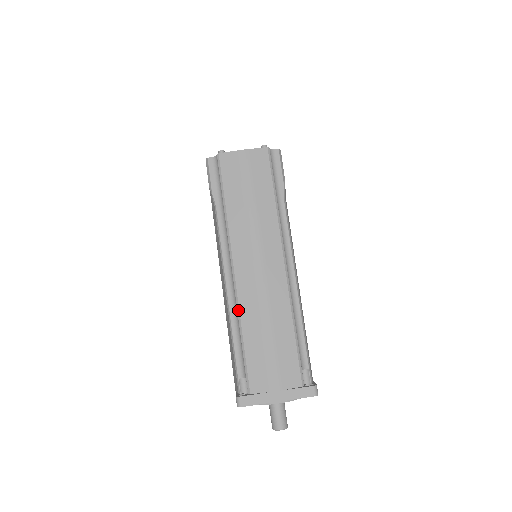
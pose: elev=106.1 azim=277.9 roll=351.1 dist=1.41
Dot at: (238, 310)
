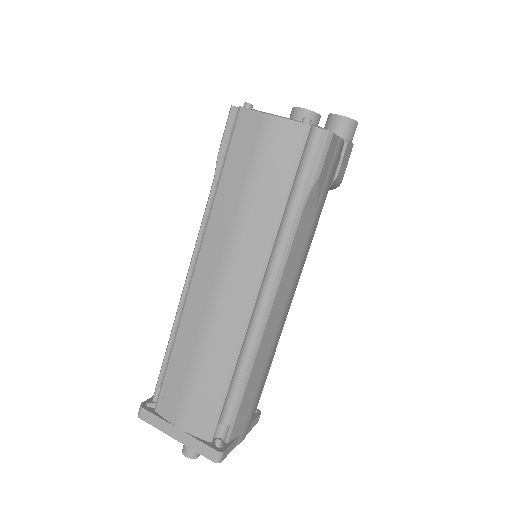
Dot at: (180, 318)
